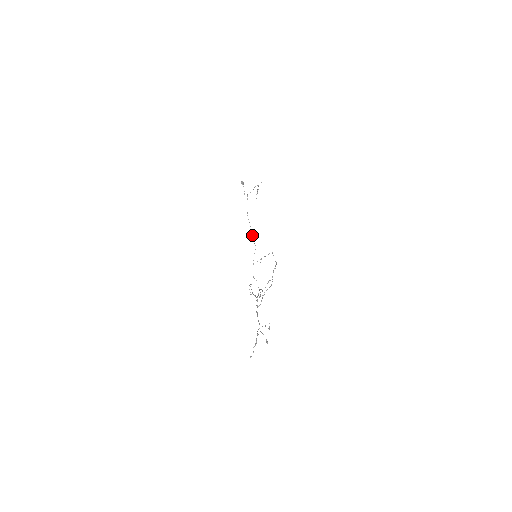
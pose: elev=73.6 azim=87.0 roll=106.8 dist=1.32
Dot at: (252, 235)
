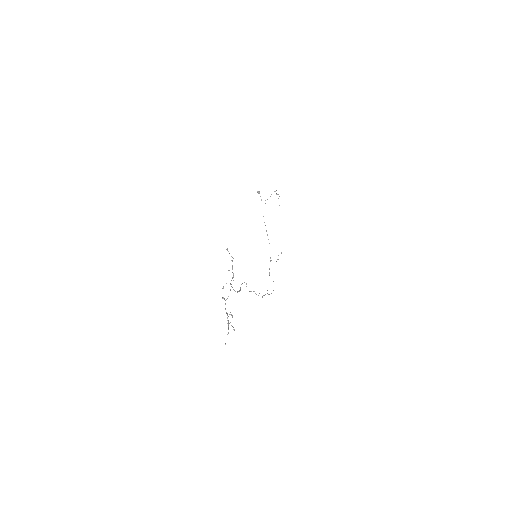
Dot at: occluded
